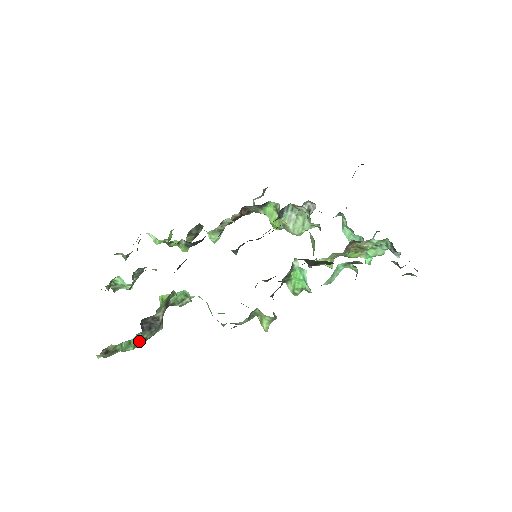
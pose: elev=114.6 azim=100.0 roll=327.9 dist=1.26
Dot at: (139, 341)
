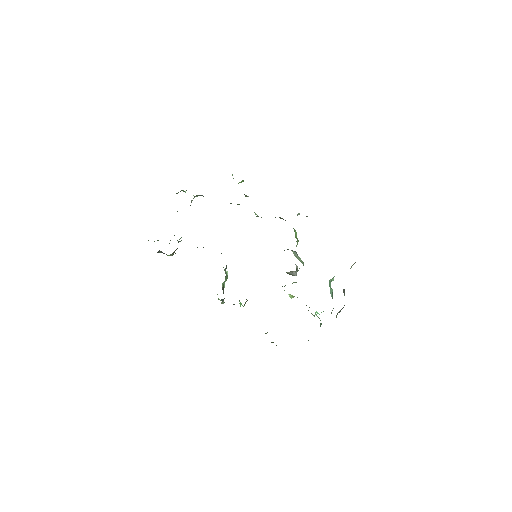
Dot at: occluded
